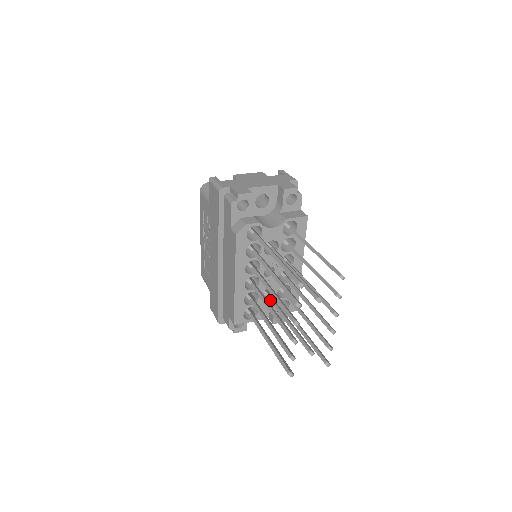
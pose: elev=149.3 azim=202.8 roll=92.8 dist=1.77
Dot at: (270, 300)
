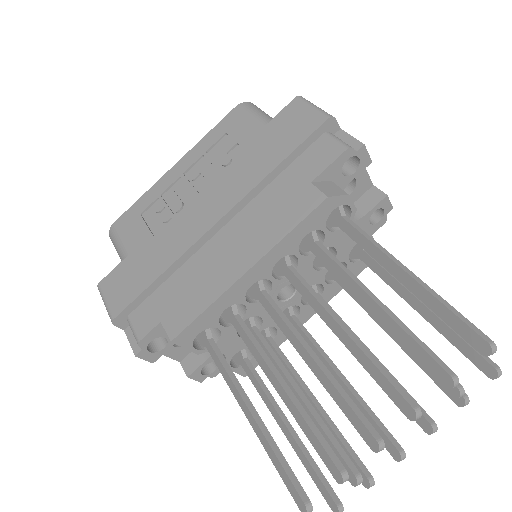
Dot at: (261, 337)
